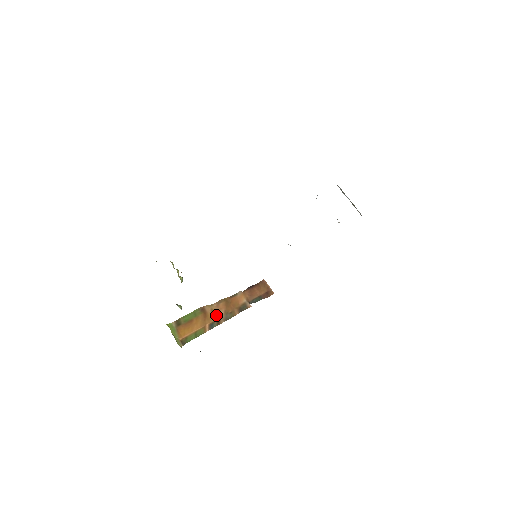
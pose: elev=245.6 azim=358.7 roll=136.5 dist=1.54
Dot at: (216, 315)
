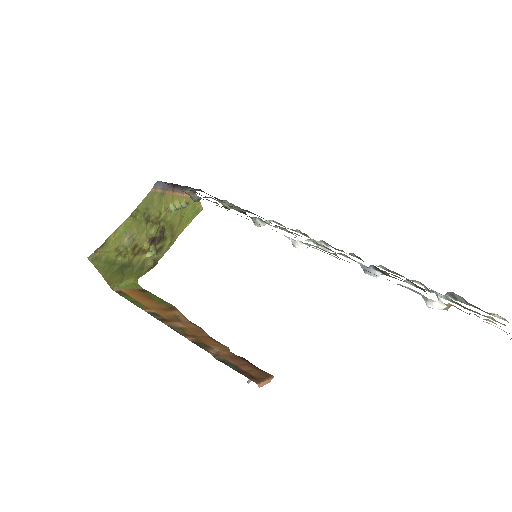
Dot at: (173, 319)
